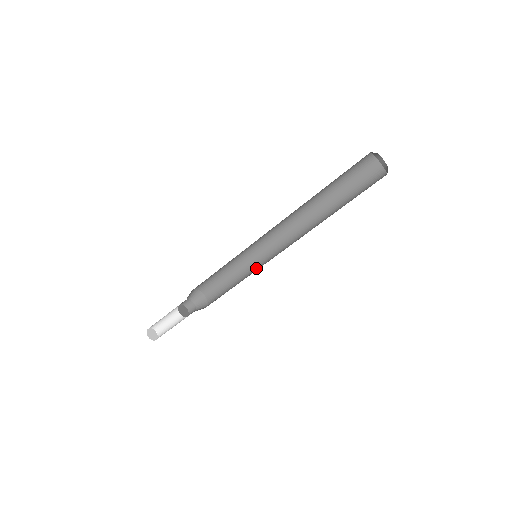
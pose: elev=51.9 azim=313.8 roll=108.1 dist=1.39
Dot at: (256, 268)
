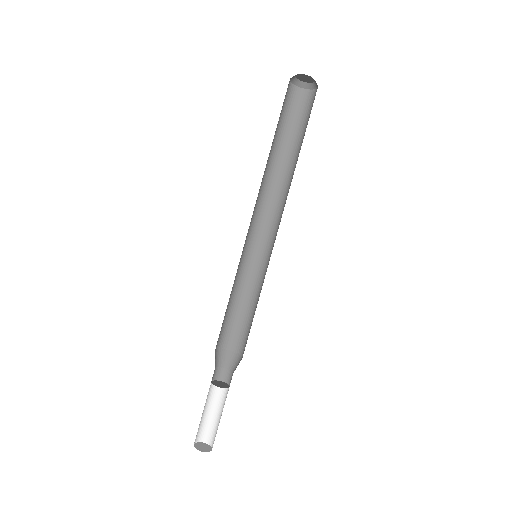
Dot at: occluded
